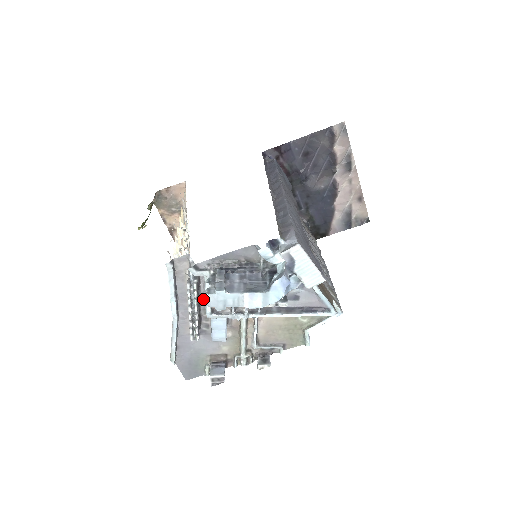
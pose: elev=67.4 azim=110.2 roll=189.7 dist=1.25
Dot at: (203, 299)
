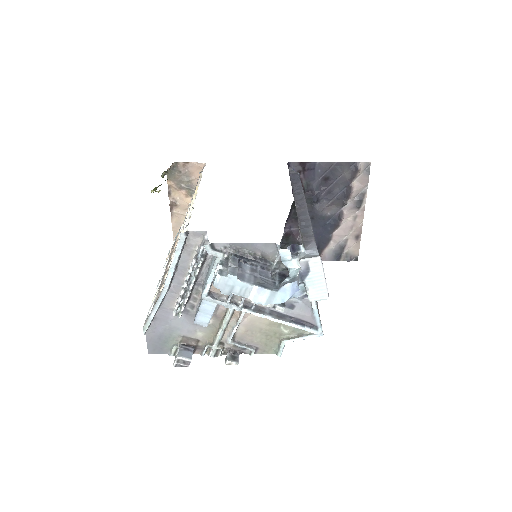
Dot at: (200, 279)
